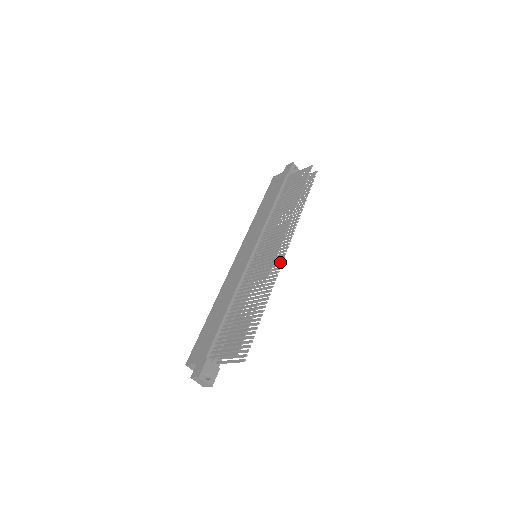
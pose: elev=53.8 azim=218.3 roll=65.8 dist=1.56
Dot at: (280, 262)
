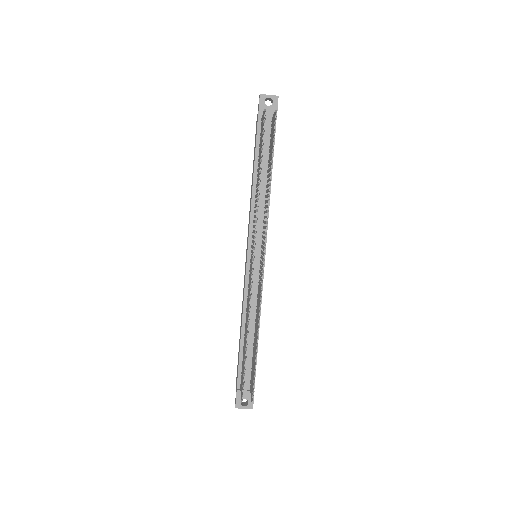
Dot at: (262, 277)
